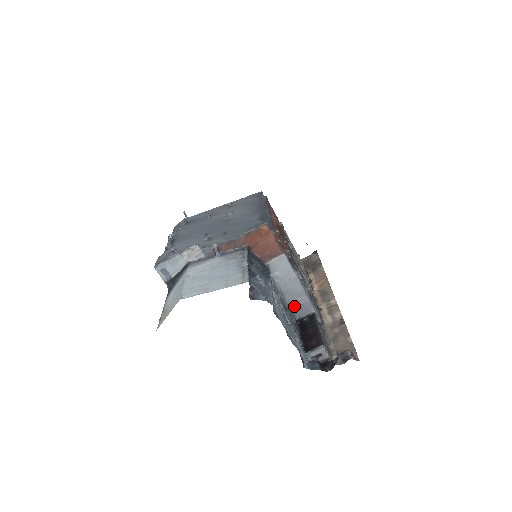
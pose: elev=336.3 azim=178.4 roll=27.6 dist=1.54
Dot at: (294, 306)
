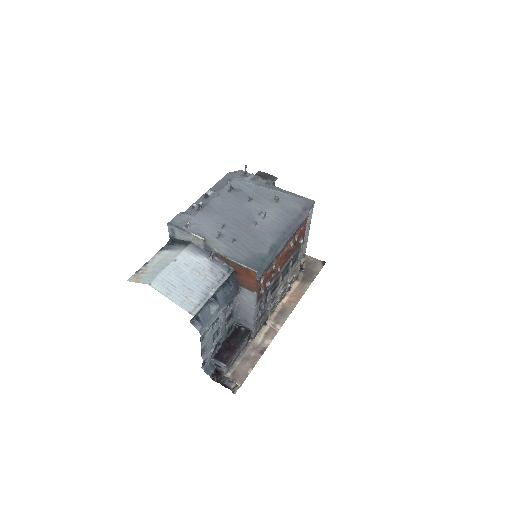
Dot at: (242, 317)
